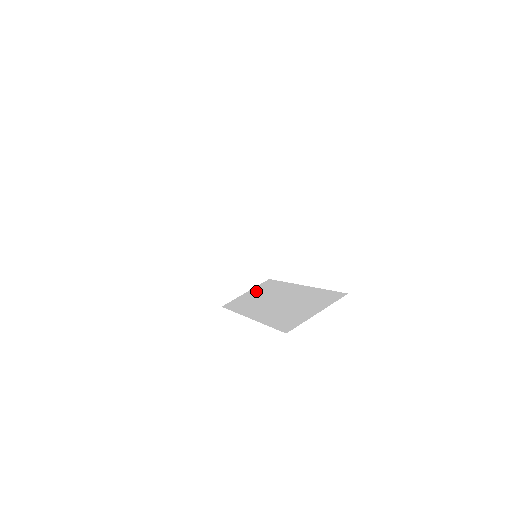
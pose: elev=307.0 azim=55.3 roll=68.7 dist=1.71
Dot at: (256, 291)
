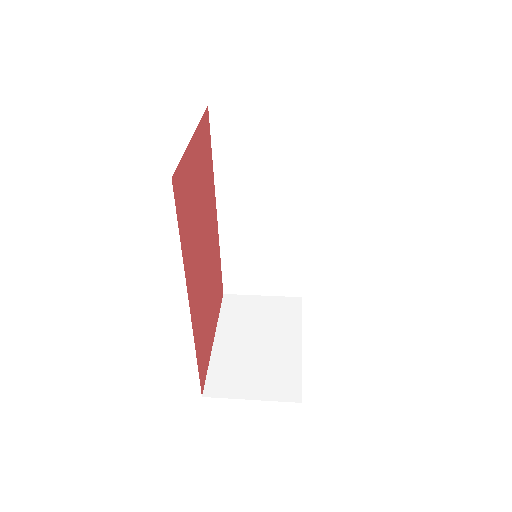
Dot at: occluded
